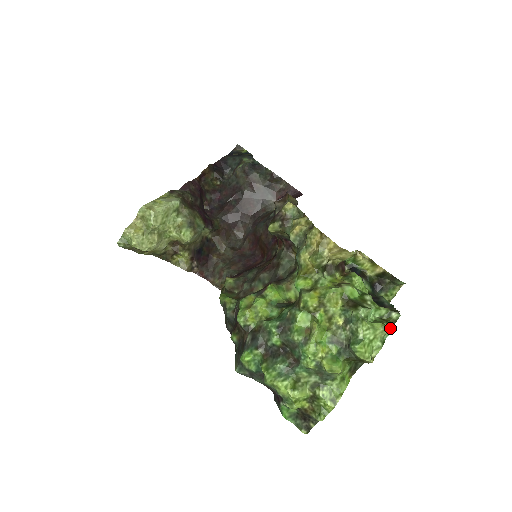
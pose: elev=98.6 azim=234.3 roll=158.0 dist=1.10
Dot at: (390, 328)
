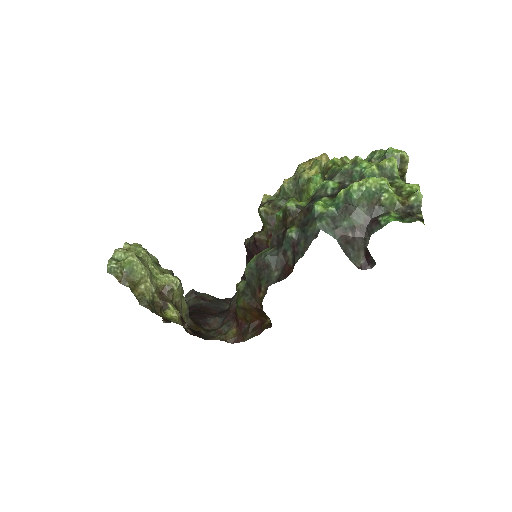
Dot at: occluded
